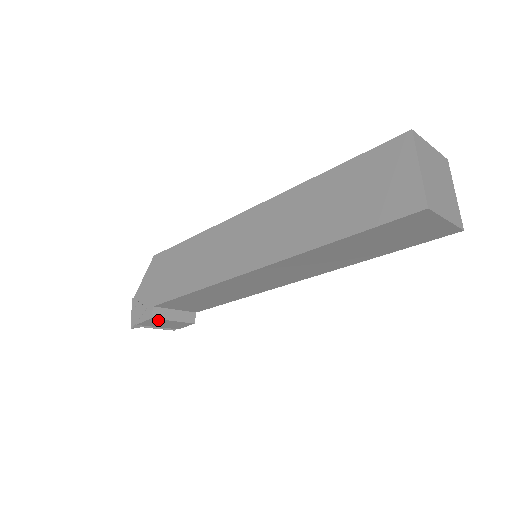
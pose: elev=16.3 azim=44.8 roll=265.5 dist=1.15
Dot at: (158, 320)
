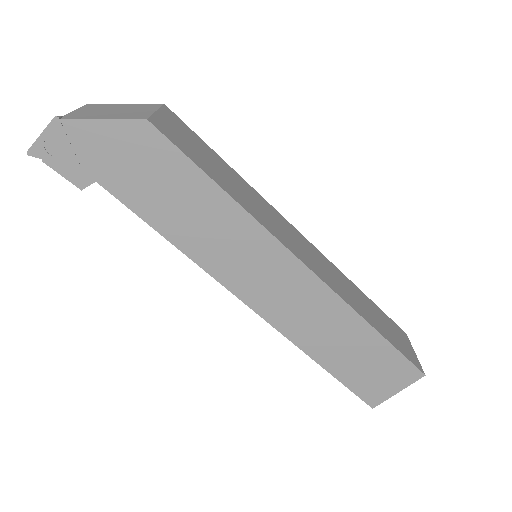
Dot at: occluded
